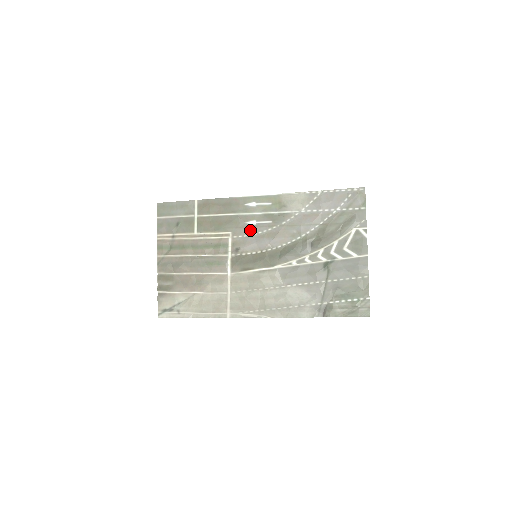
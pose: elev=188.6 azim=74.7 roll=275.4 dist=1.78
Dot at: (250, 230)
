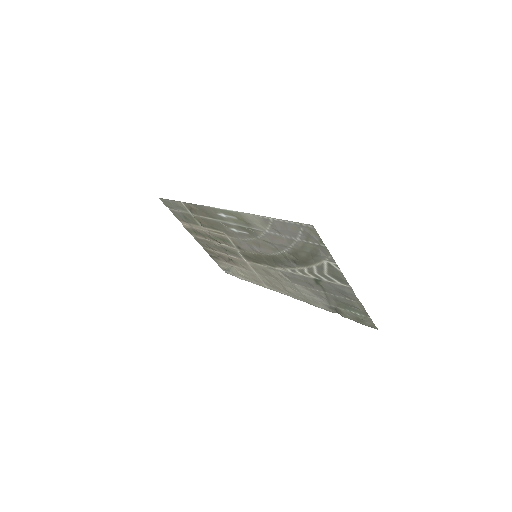
Dot at: (237, 235)
